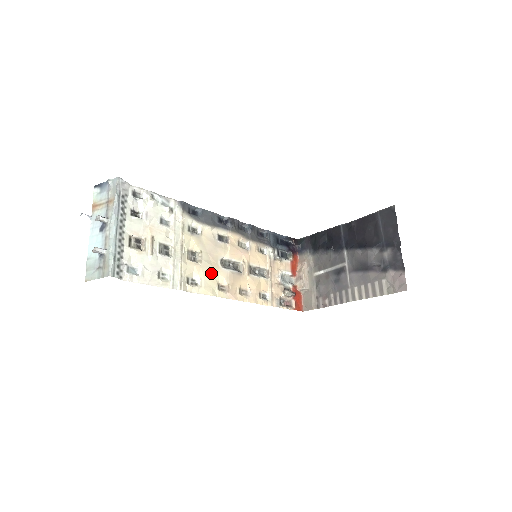
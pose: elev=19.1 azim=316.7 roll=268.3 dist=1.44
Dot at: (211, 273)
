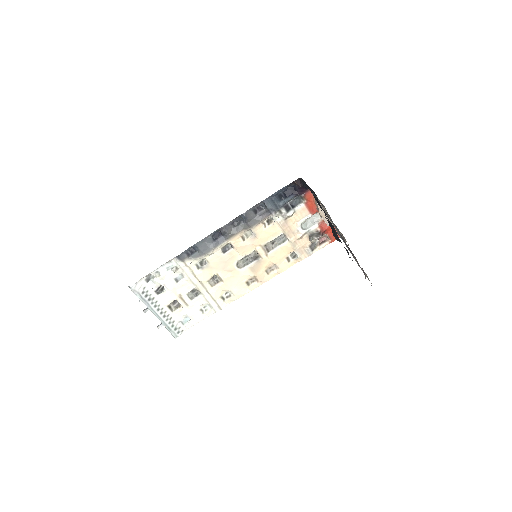
Dot at: (235, 281)
